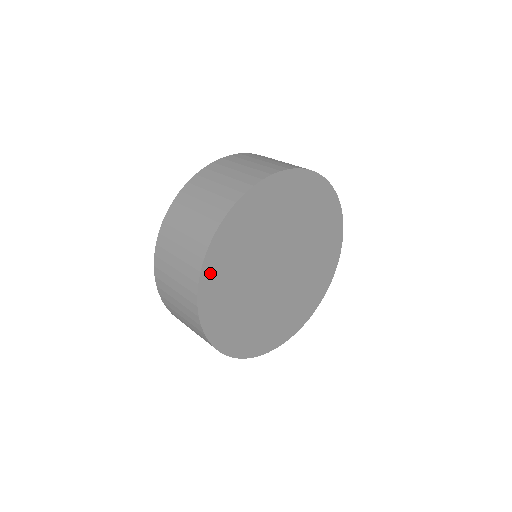
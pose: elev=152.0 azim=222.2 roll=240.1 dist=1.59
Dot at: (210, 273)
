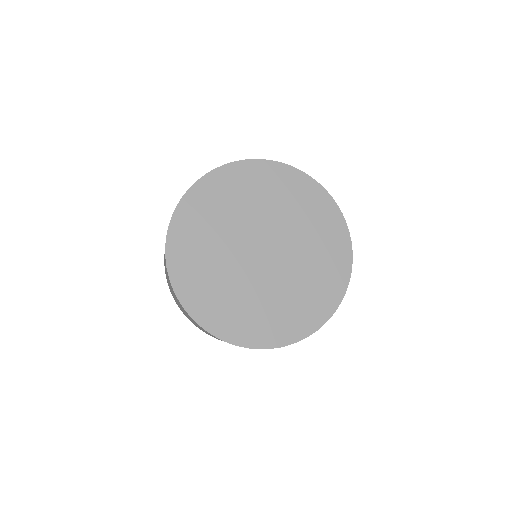
Dot at: (182, 220)
